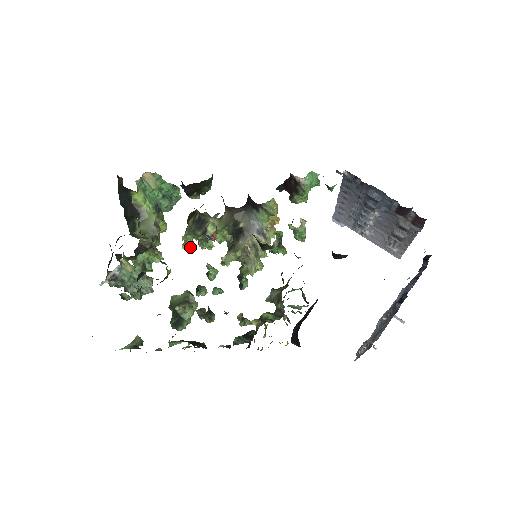
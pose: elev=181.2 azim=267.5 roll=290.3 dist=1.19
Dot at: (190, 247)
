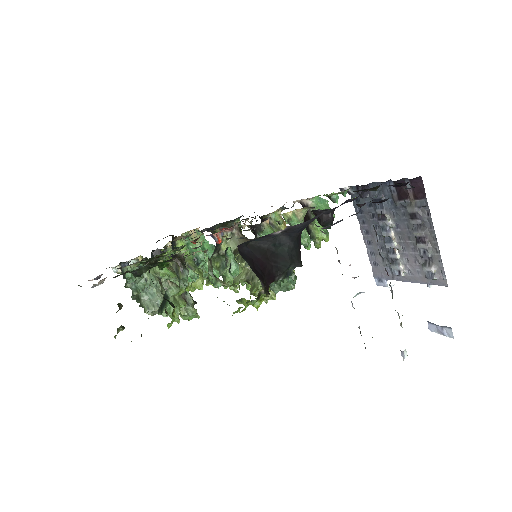
Dot at: occluded
